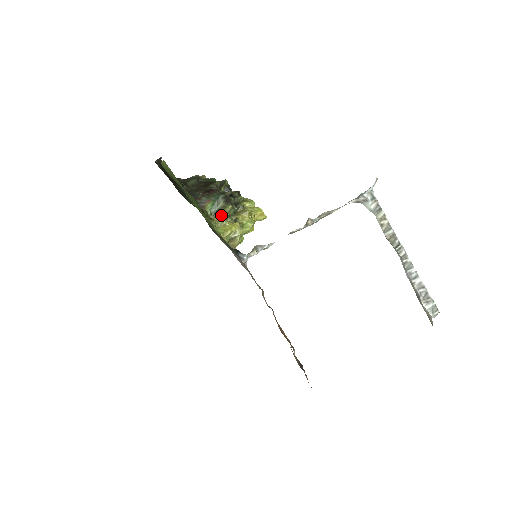
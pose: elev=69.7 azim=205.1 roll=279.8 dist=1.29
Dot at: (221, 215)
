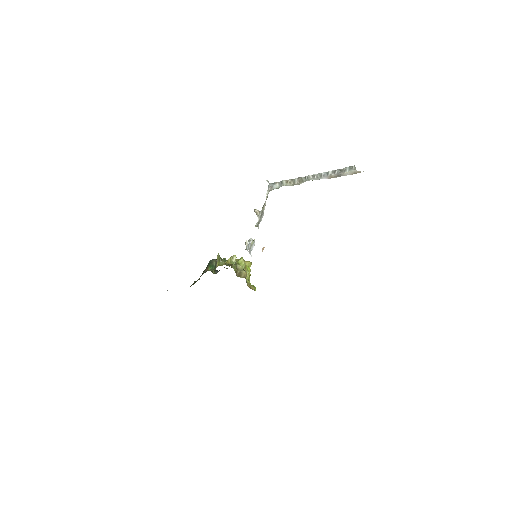
Dot at: (218, 262)
